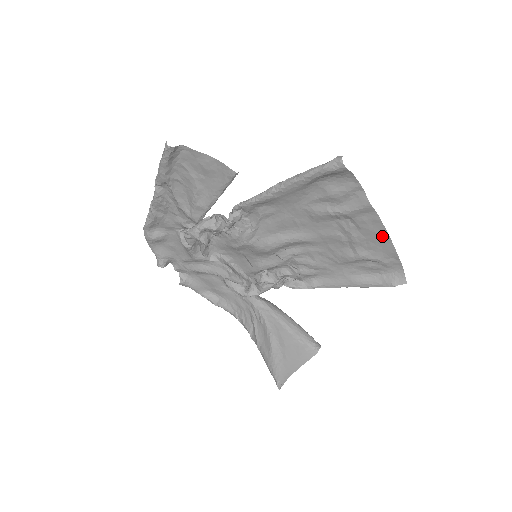
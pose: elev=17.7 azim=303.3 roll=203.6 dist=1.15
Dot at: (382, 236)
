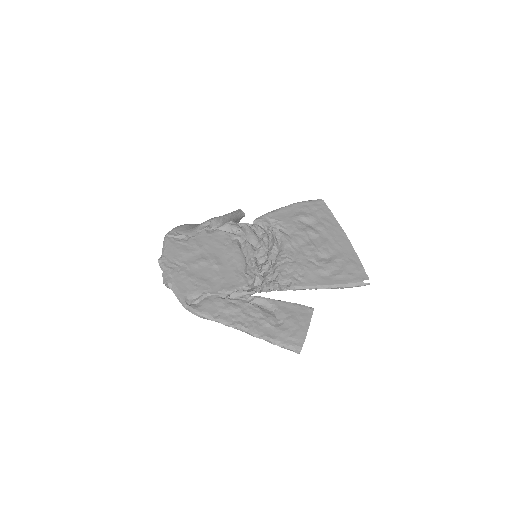
Dot at: (338, 230)
